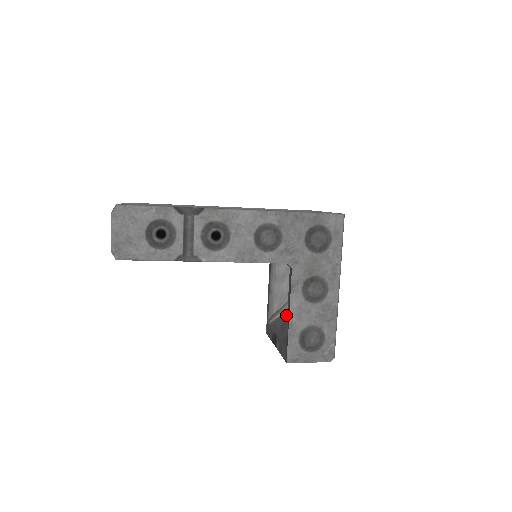
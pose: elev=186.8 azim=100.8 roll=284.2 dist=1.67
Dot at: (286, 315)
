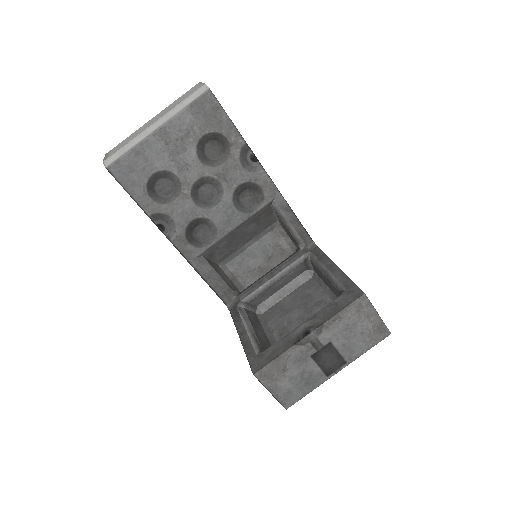
Dot at: occluded
